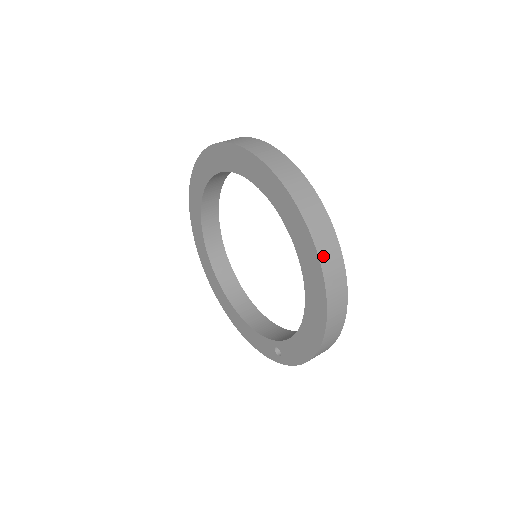
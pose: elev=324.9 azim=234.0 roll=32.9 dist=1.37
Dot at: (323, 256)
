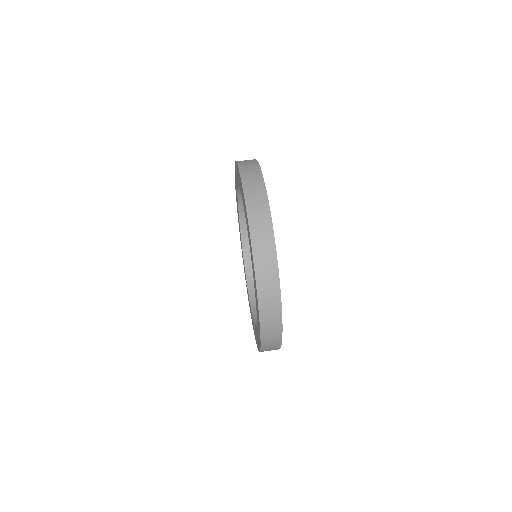
Dot at: (264, 350)
